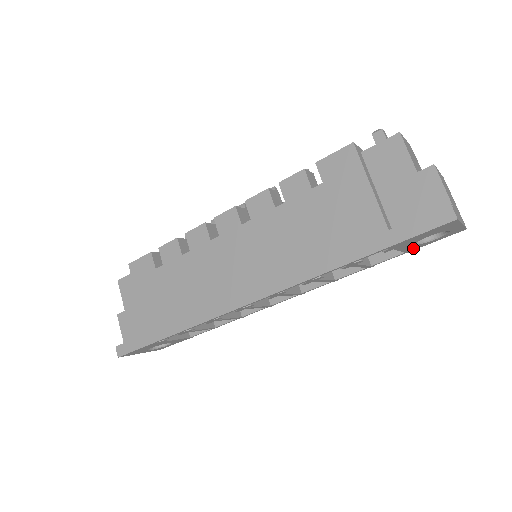
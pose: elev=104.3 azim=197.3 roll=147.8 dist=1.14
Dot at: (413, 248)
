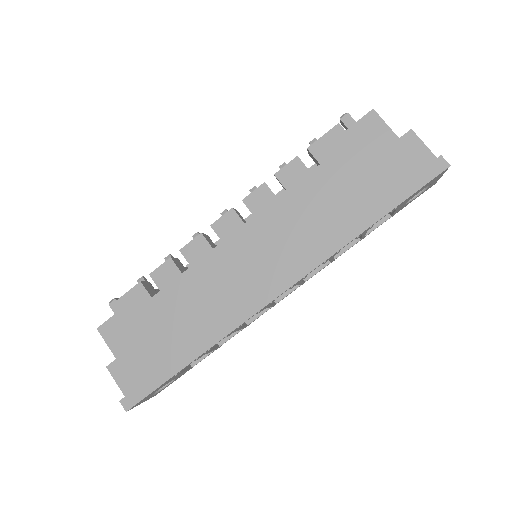
Dot at: (399, 210)
